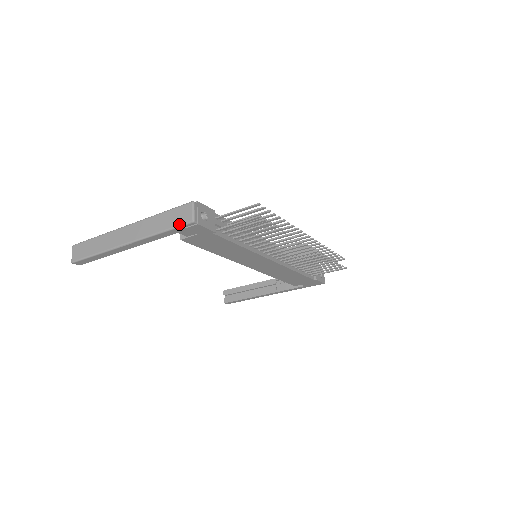
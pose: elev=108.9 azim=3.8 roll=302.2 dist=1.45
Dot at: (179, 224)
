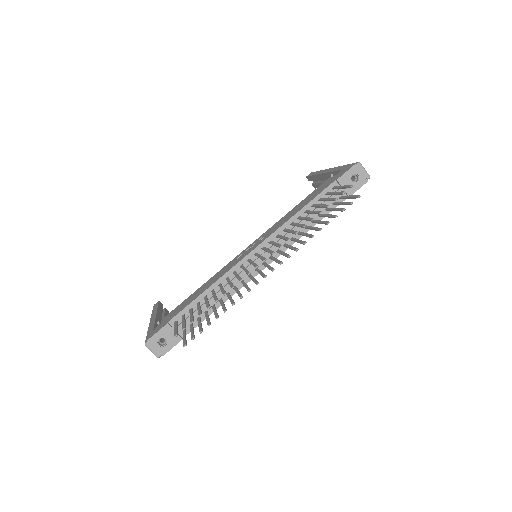
Dot at: occluded
